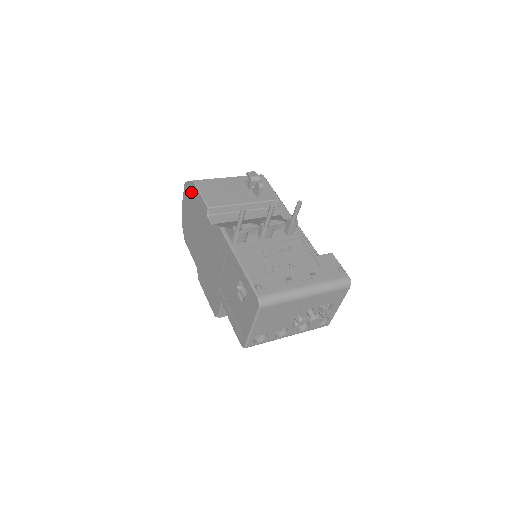
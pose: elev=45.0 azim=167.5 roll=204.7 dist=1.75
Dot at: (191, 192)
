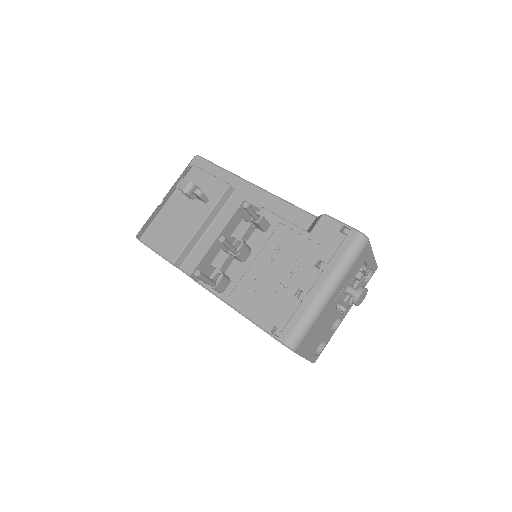
Dot at: occluded
